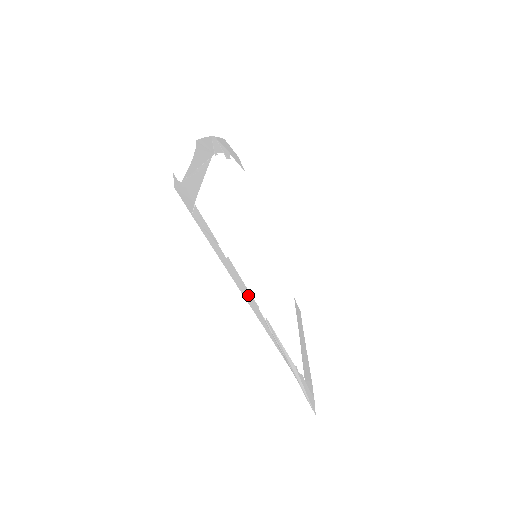
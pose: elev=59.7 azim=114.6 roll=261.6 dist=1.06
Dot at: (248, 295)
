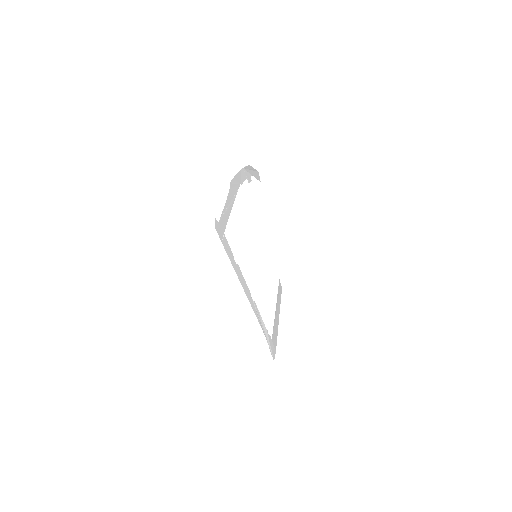
Dot at: (246, 287)
